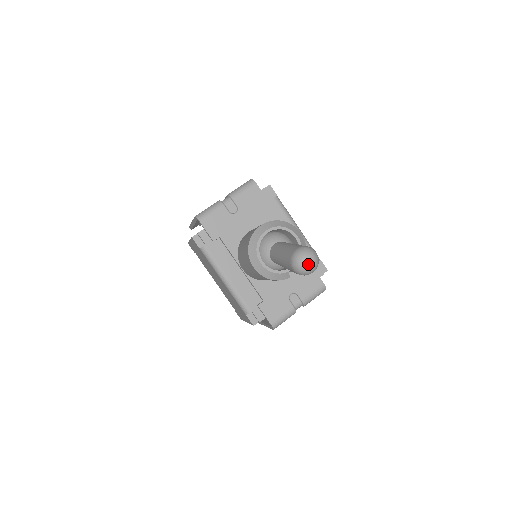
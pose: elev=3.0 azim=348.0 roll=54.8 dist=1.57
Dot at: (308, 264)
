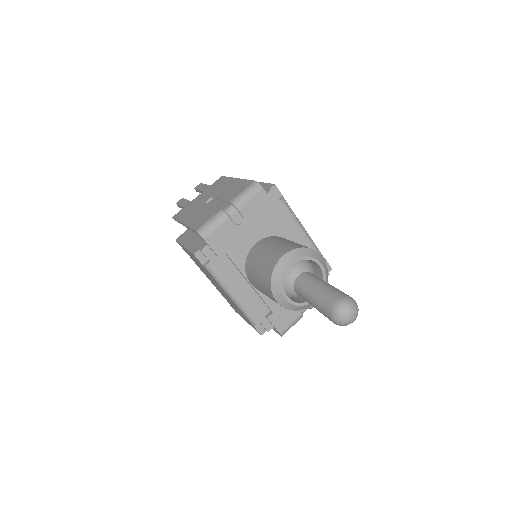
Dot at: (350, 319)
